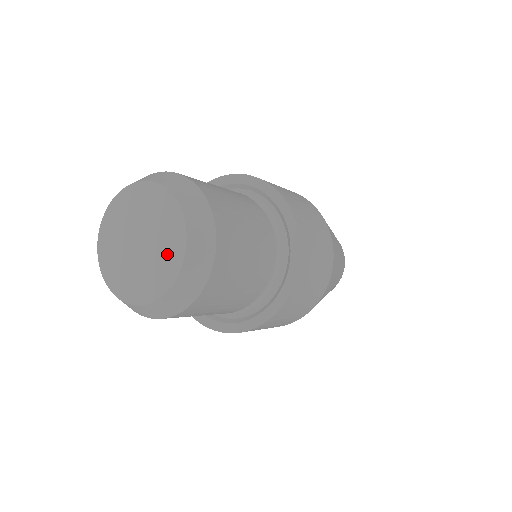
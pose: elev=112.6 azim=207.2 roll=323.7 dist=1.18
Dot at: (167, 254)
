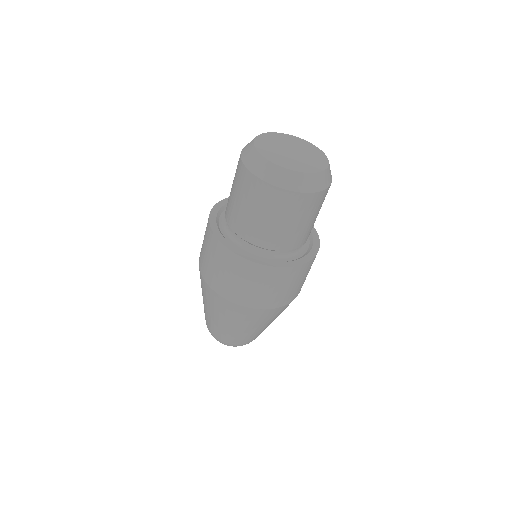
Dot at: (304, 165)
